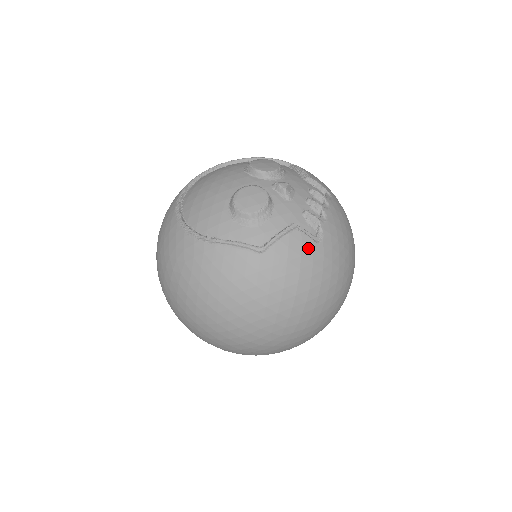
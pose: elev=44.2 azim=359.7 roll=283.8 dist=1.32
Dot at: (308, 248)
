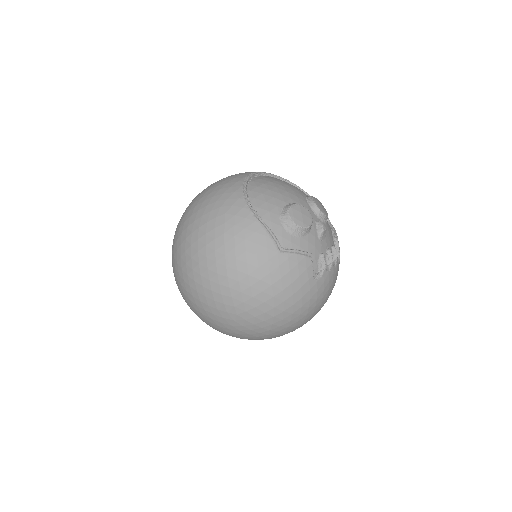
Dot at: (307, 276)
